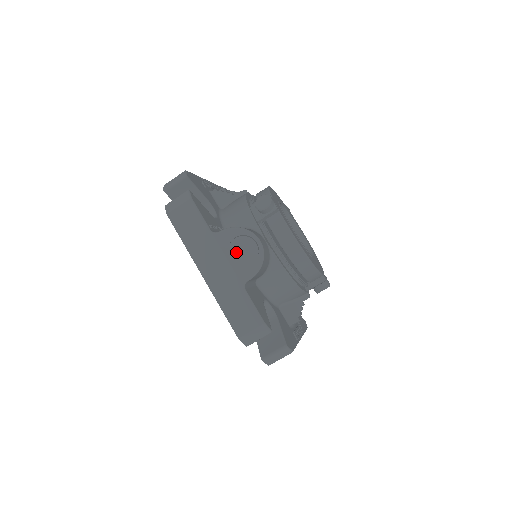
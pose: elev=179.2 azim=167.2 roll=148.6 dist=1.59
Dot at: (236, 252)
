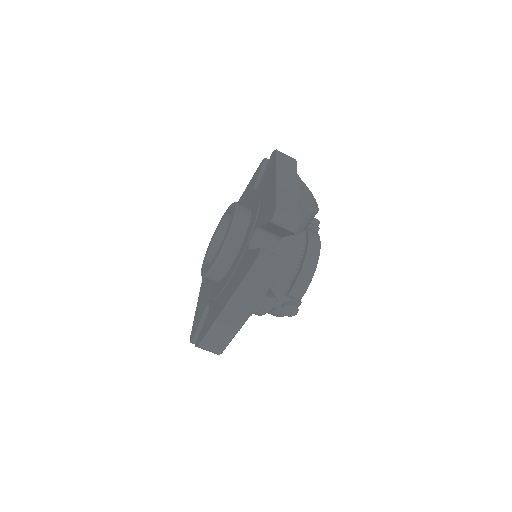
Dot at: (303, 194)
